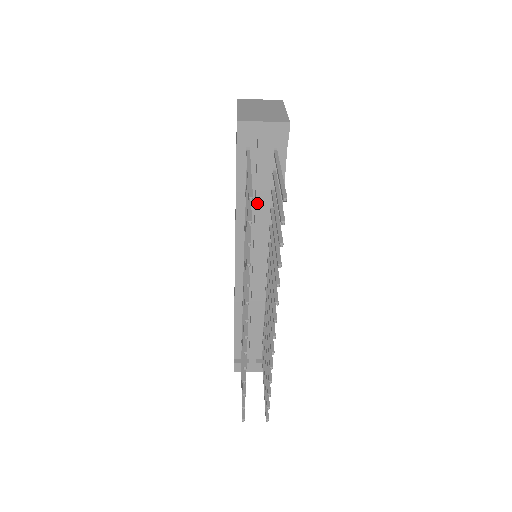
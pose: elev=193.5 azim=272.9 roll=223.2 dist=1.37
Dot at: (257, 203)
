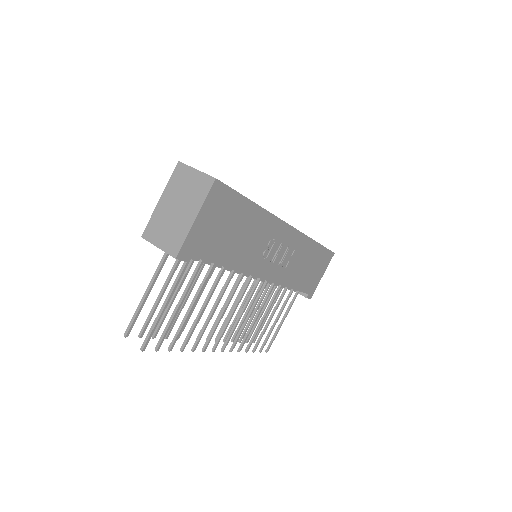
Dot at: occluded
